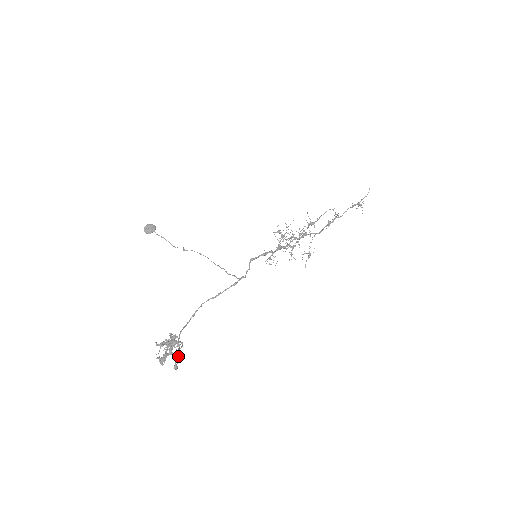
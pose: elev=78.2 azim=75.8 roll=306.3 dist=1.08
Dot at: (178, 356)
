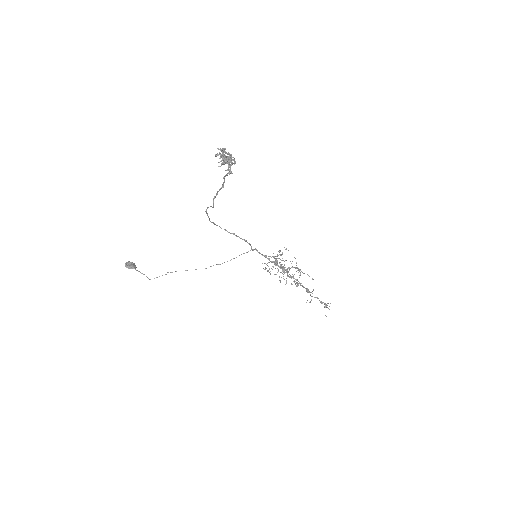
Dot at: occluded
